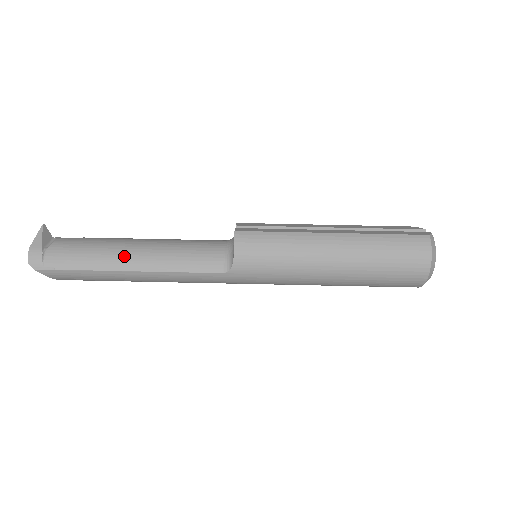
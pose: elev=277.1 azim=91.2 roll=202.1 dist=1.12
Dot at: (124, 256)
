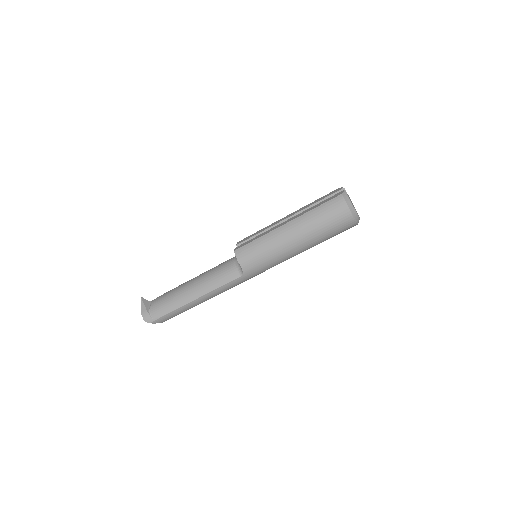
Dot at: (187, 294)
